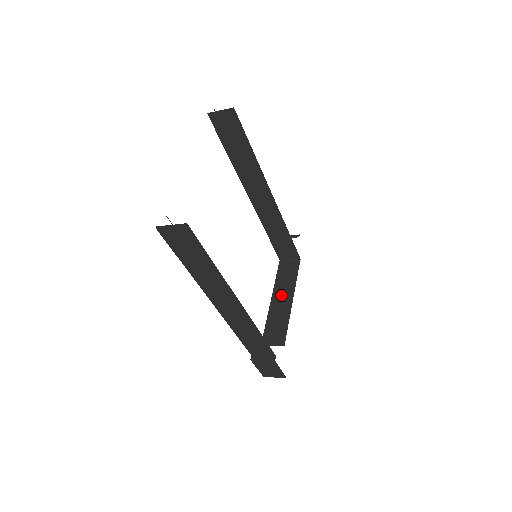
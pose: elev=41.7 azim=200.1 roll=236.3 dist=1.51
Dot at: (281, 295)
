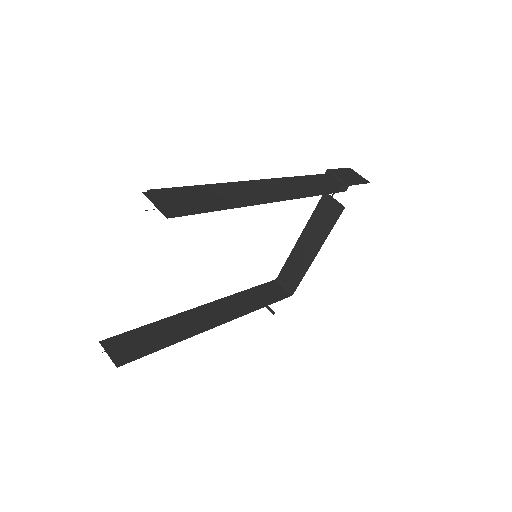
Dot at: (309, 240)
